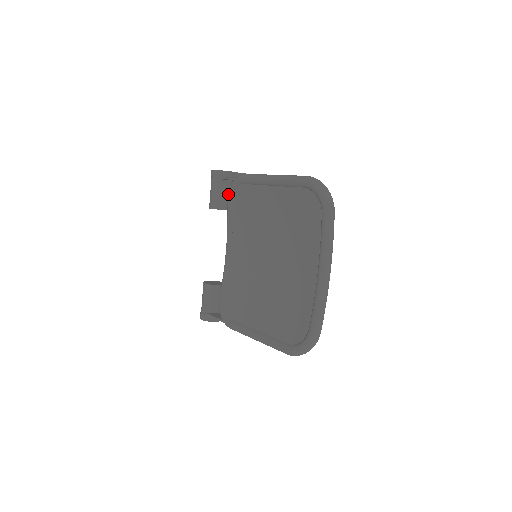
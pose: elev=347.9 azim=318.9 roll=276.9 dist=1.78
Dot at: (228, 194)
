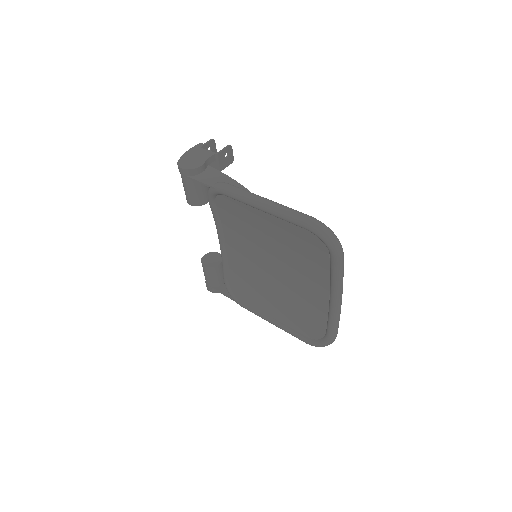
Dot at: (208, 198)
